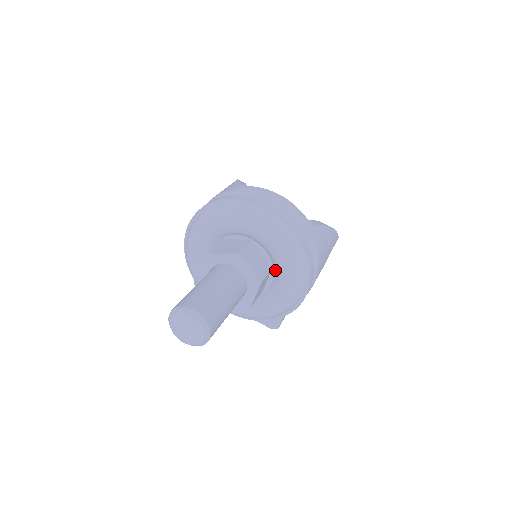
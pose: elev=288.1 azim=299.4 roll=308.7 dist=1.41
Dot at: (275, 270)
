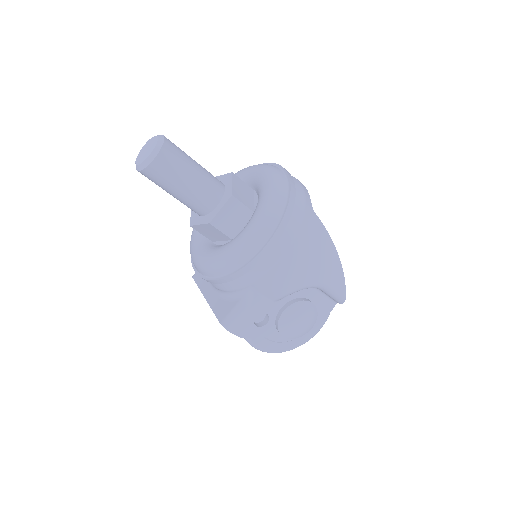
Dot at: occluded
